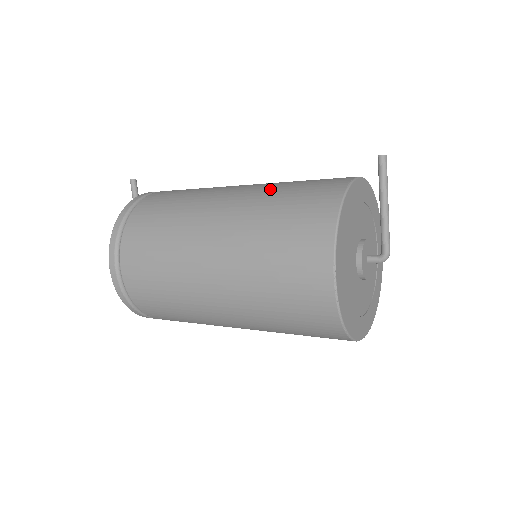
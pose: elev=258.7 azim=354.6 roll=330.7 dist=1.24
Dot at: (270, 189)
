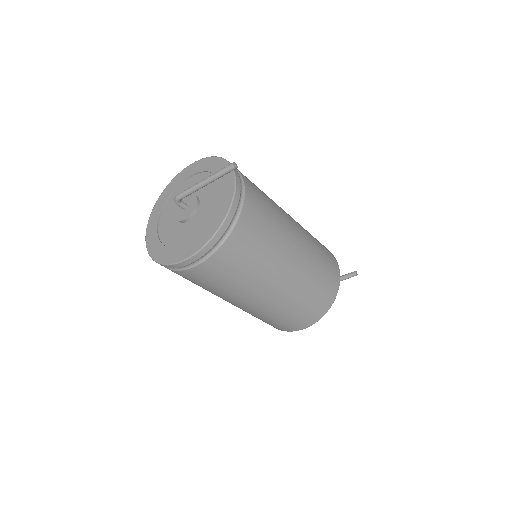
Dot at: (314, 266)
